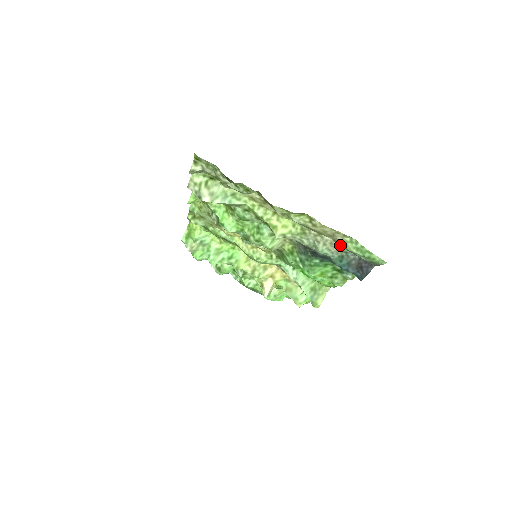
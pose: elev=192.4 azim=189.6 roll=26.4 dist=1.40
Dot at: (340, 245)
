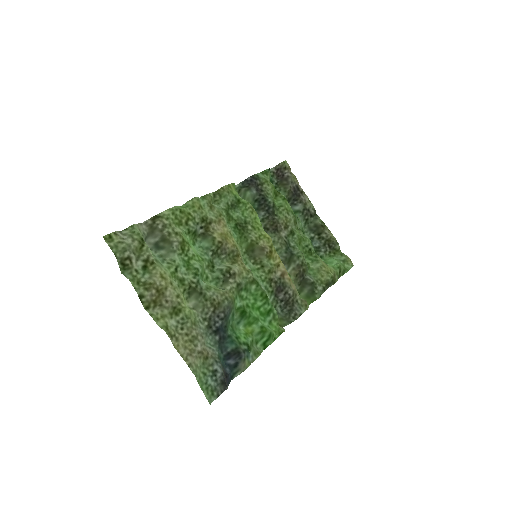
Dot at: (204, 358)
